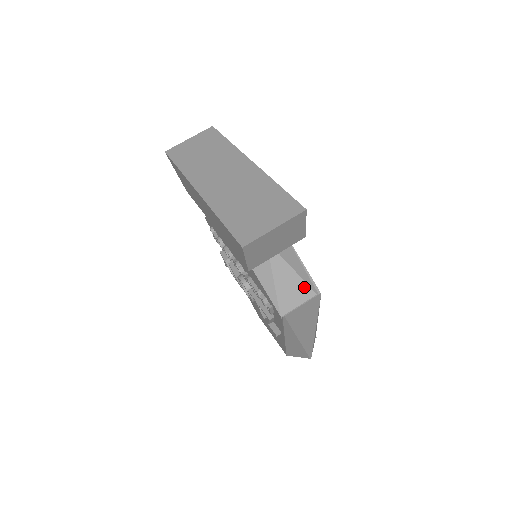
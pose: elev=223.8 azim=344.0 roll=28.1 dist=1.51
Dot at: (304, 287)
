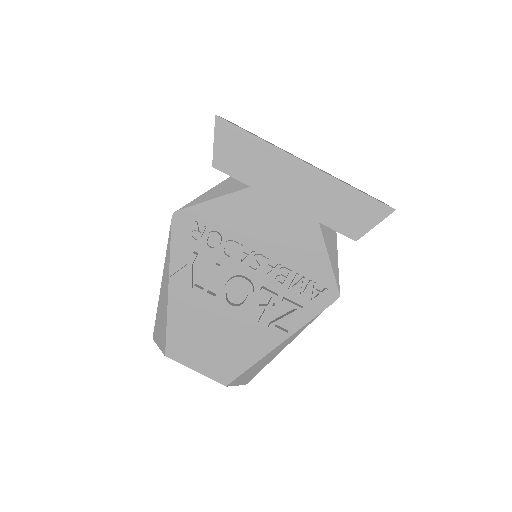
Dot at: occluded
